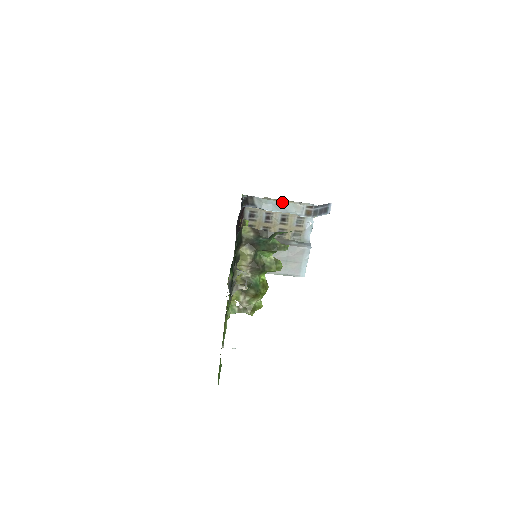
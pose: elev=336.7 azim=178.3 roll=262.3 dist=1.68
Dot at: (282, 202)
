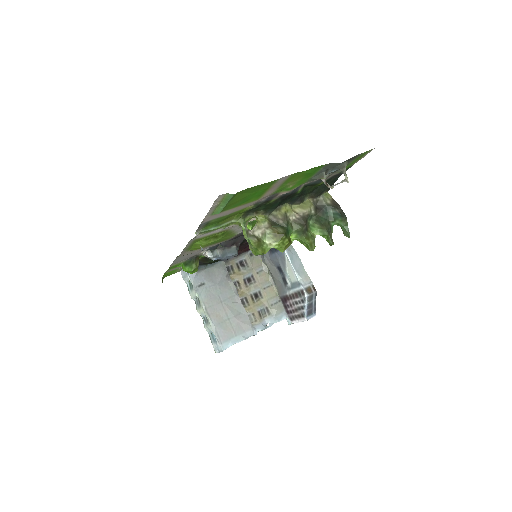
Dot at: (301, 262)
